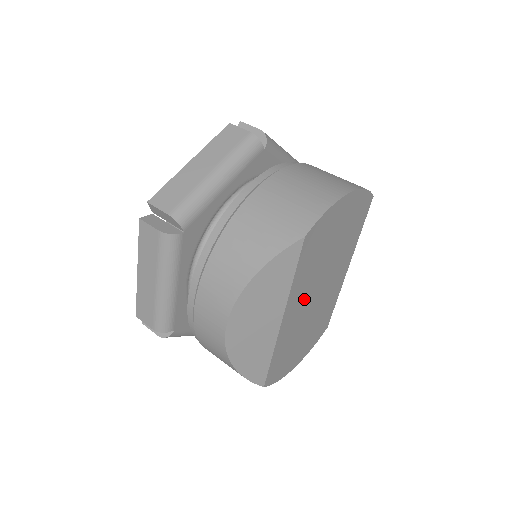
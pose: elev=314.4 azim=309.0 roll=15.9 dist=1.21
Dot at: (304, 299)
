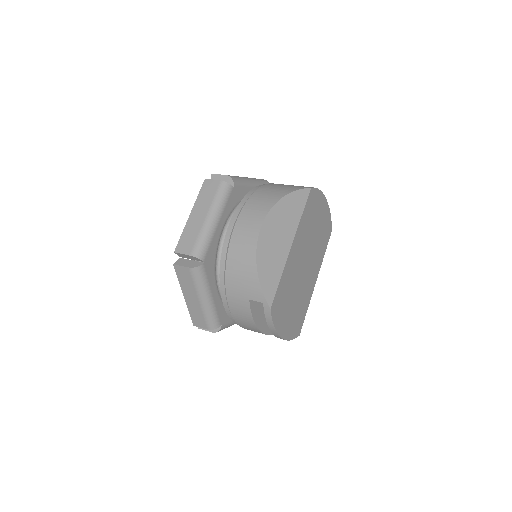
Dot at: (300, 252)
